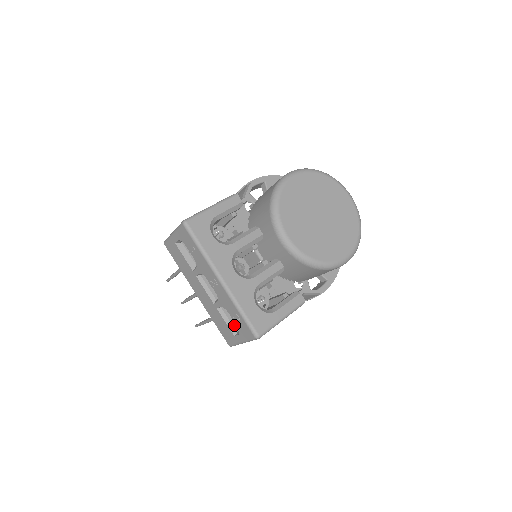
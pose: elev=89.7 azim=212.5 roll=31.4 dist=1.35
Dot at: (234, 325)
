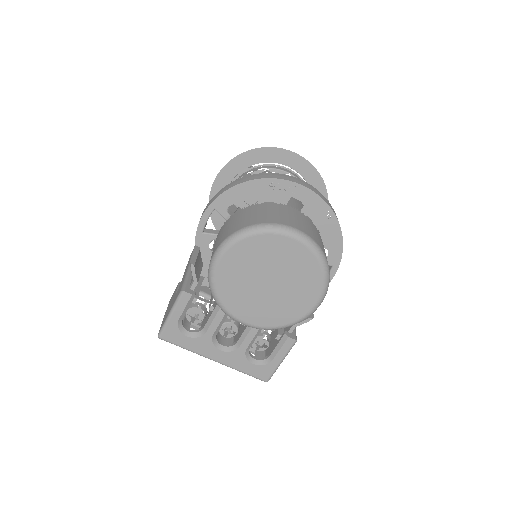
Dot at: (254, 351)
